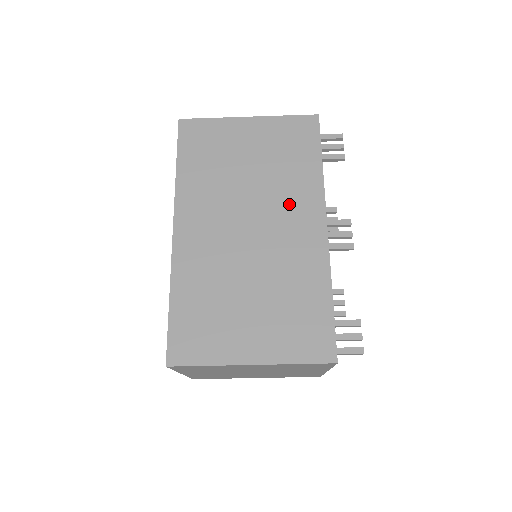
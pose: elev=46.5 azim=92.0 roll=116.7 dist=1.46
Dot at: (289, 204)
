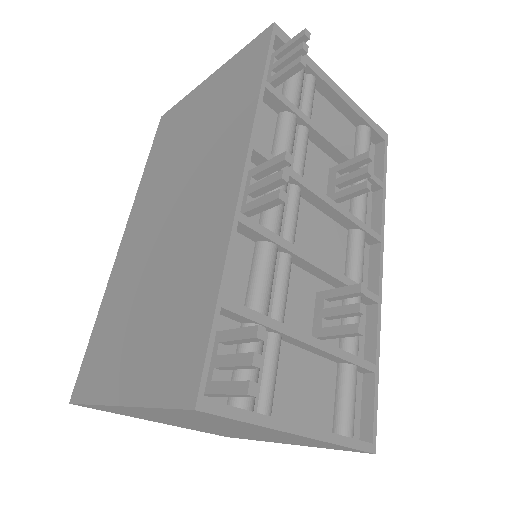
Dot at: (213, 162)
